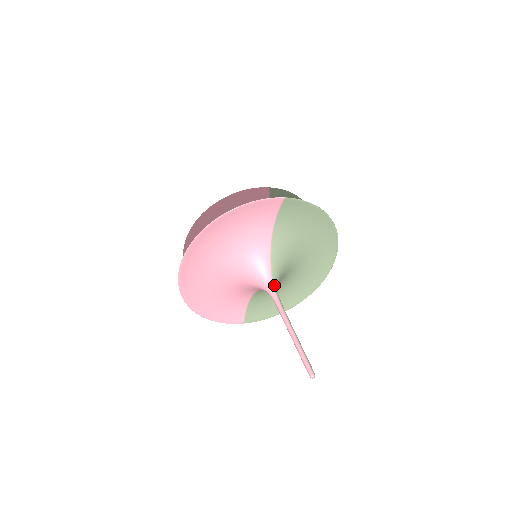
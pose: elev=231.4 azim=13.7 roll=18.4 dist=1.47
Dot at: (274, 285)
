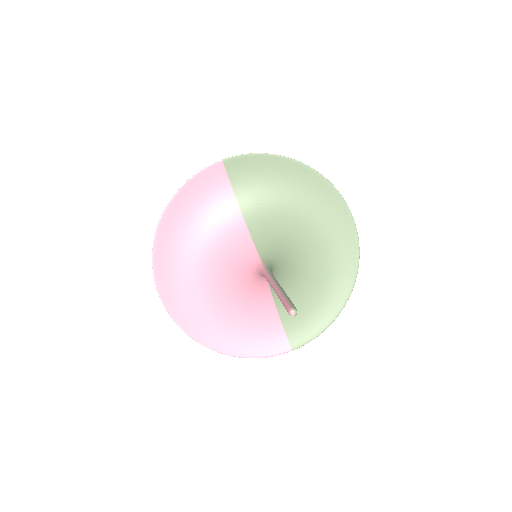
Dot at: (263, 262)
